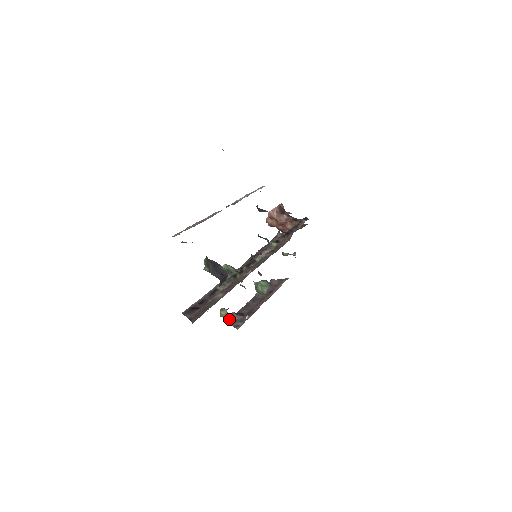
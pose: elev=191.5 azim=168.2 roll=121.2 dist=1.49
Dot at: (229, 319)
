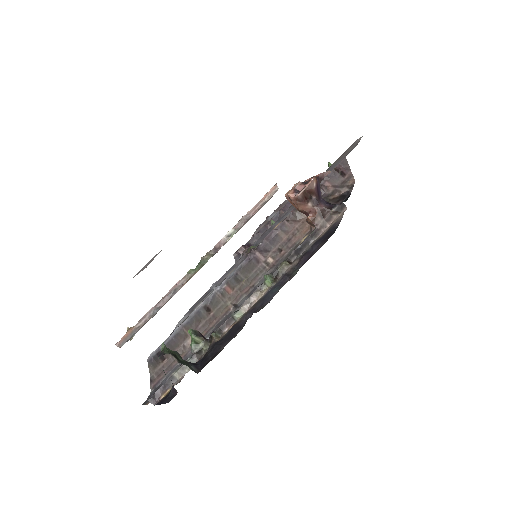
Dot at: (236, 253)
